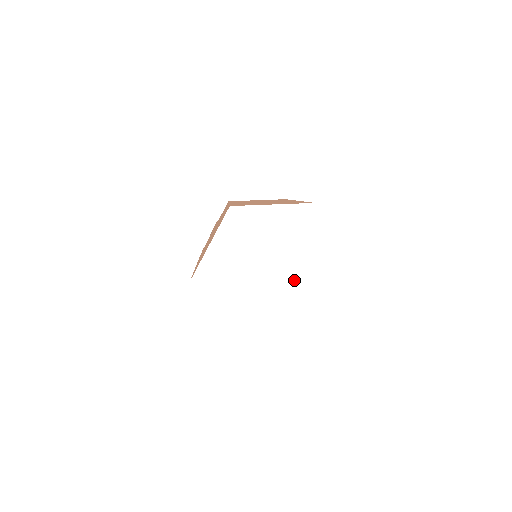
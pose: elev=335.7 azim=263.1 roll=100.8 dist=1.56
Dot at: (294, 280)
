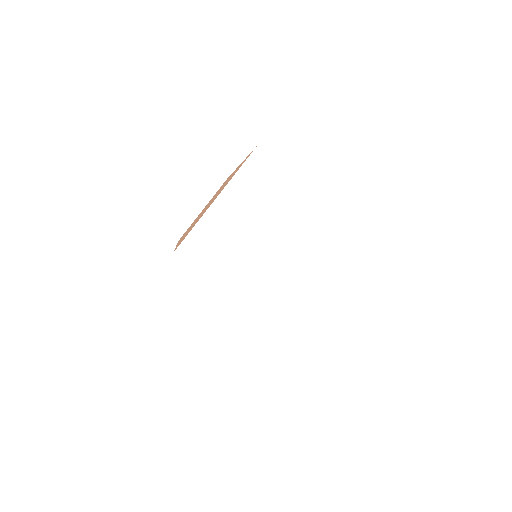
Dot at: (330, 280)
